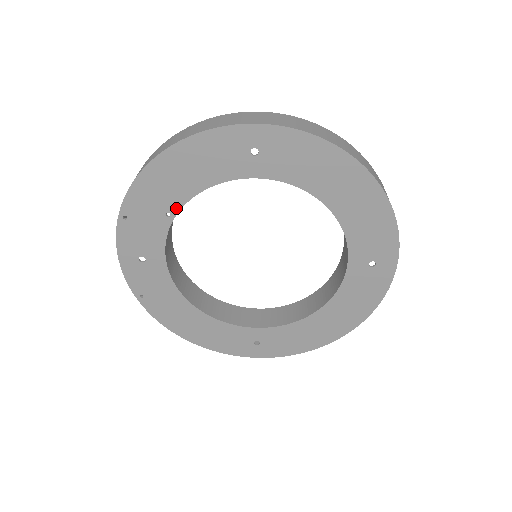
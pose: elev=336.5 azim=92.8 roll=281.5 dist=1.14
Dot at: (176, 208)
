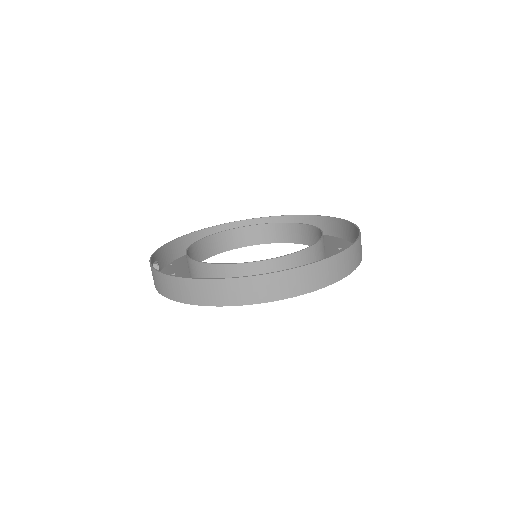
Dot at: occluded
